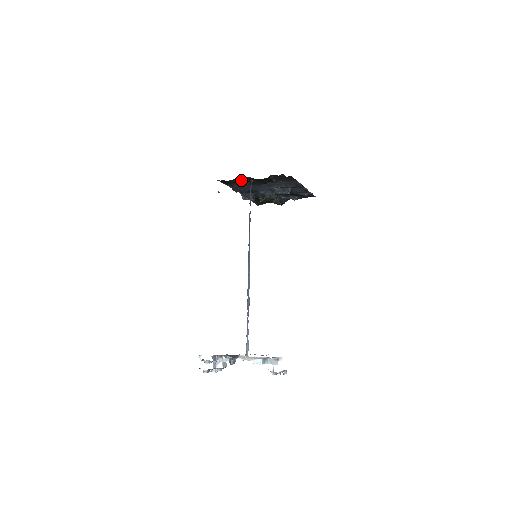
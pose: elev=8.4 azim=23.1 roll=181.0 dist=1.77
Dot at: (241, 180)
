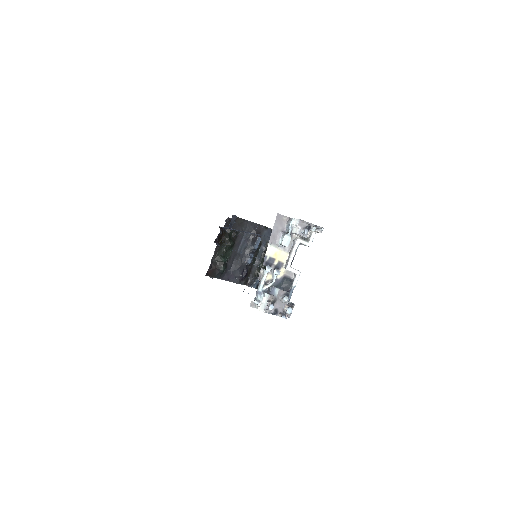
Dot at: (217, 258)
